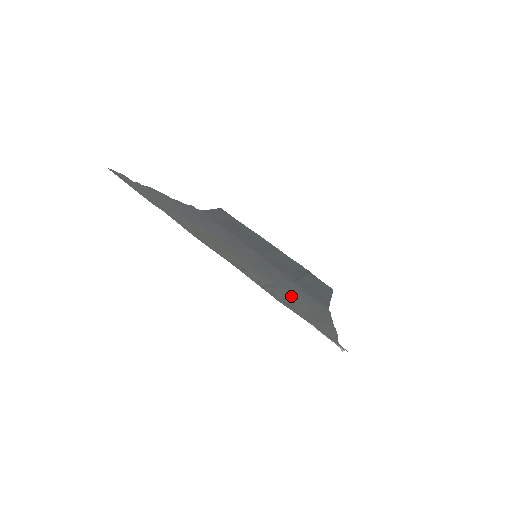
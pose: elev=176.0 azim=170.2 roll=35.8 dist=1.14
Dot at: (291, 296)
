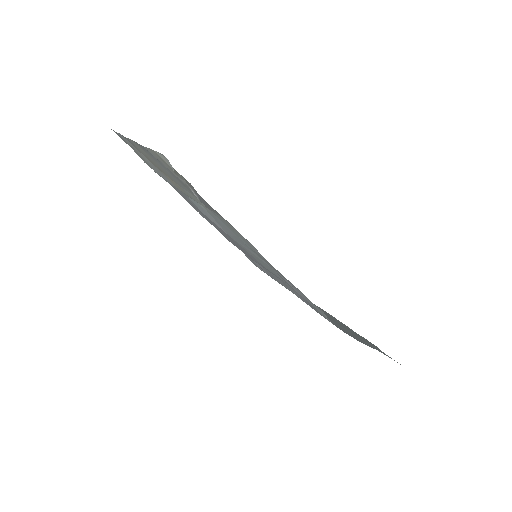
Dot at: occluded
